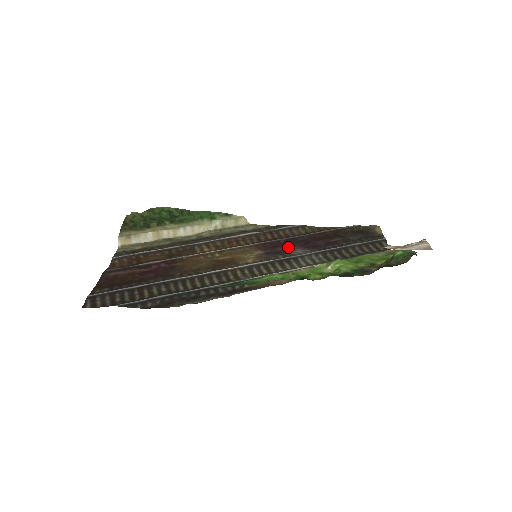
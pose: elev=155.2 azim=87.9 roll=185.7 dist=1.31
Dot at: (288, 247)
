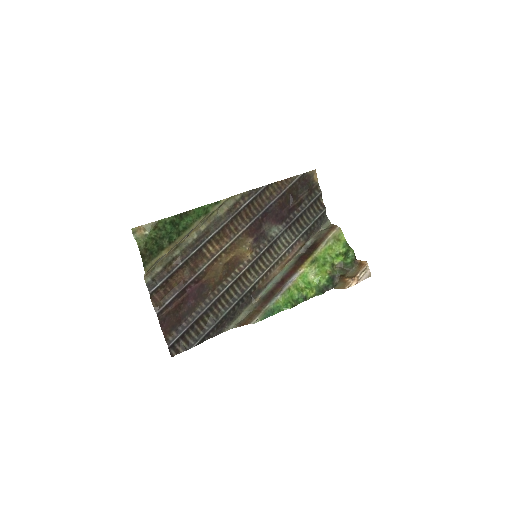
Dot at: (266, 225)
